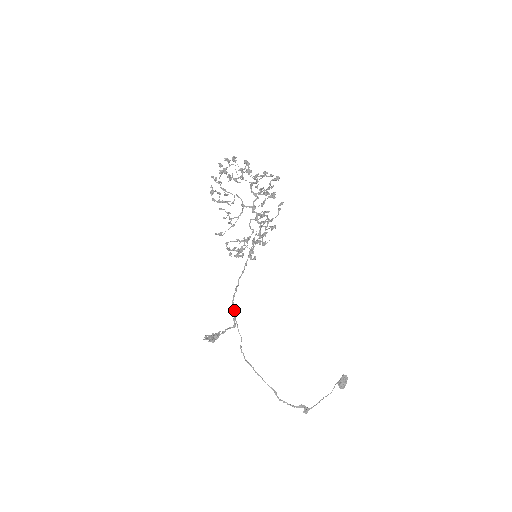
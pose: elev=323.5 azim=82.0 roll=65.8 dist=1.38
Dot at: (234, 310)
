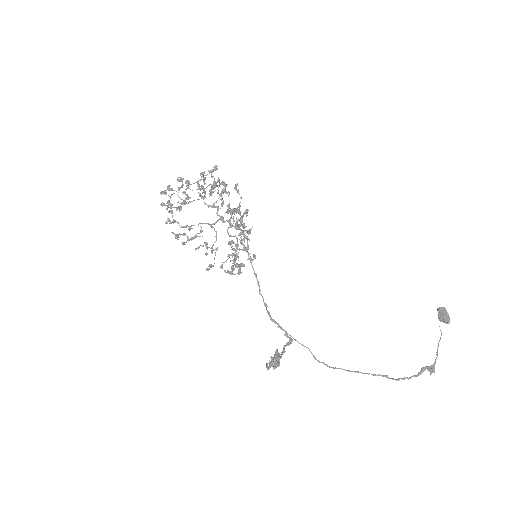
Dot at: (279, 326)
